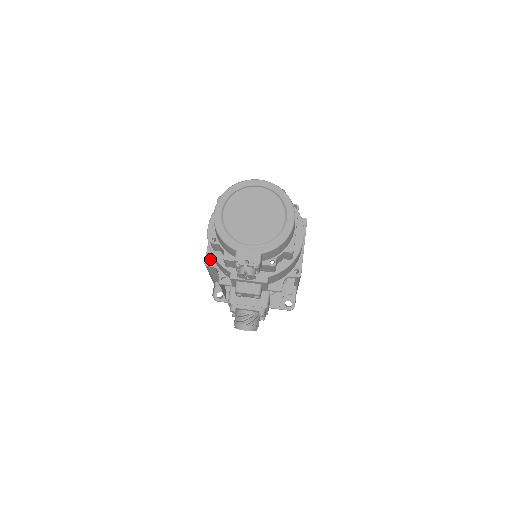
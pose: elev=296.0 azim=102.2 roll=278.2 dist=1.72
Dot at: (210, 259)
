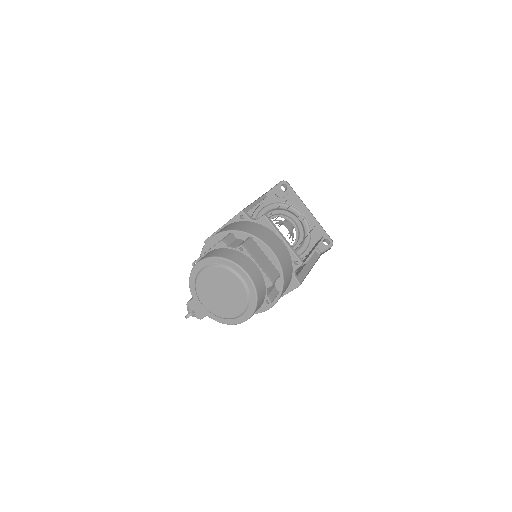
Dot at: occluded
